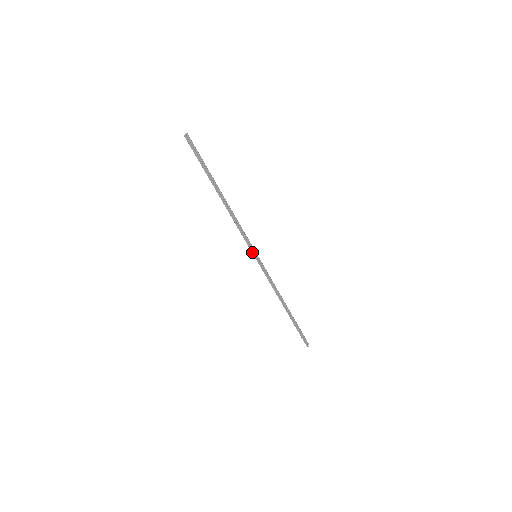
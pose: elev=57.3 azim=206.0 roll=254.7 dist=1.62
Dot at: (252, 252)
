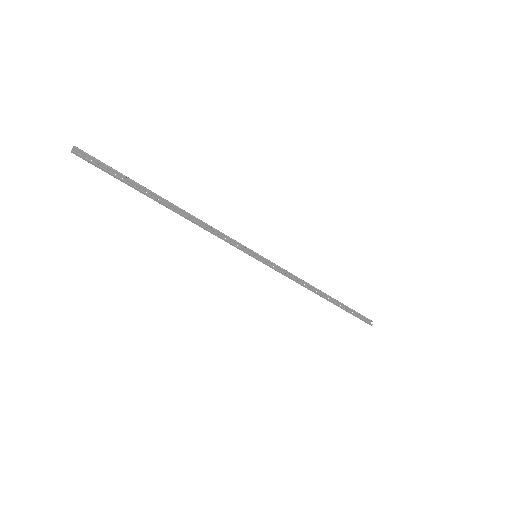
Dot at: (248, 254)
